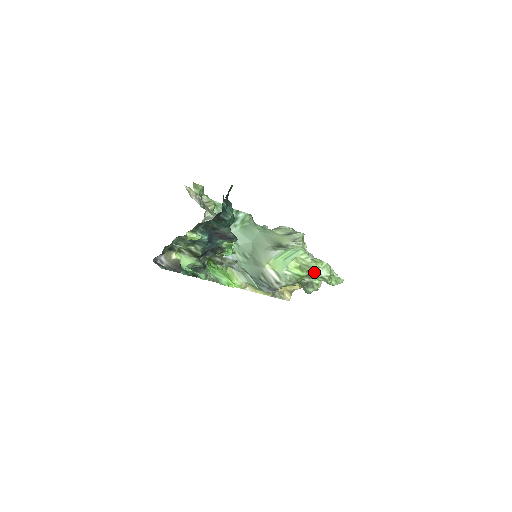
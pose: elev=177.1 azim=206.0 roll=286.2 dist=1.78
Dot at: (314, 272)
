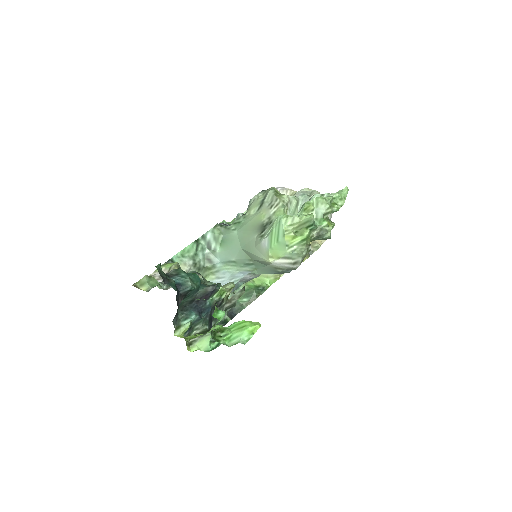
Dot at: (313, 222)
